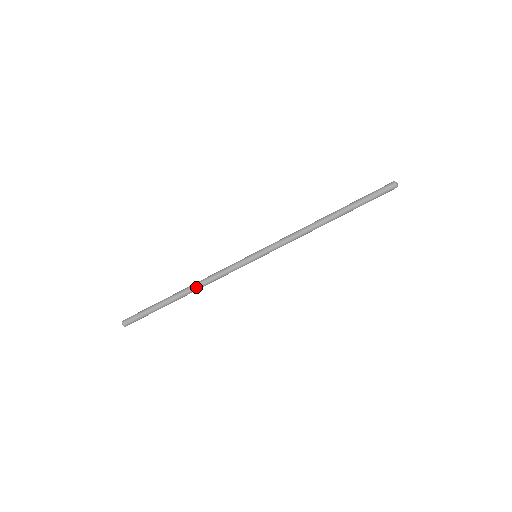
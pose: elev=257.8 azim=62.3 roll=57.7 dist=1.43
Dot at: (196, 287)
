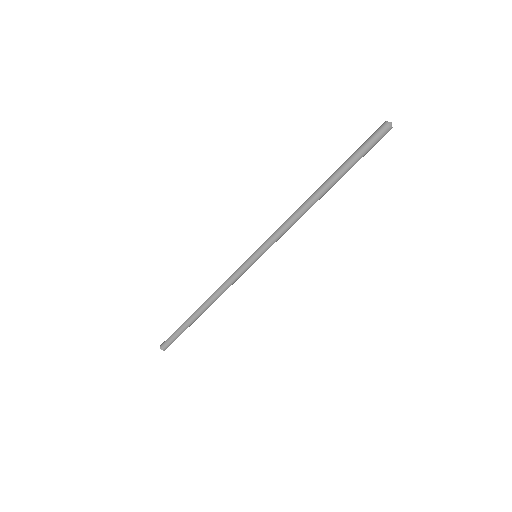
Dot at: (210, 302)
